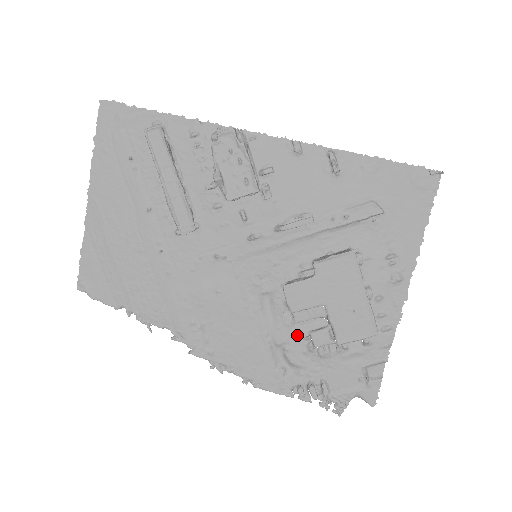
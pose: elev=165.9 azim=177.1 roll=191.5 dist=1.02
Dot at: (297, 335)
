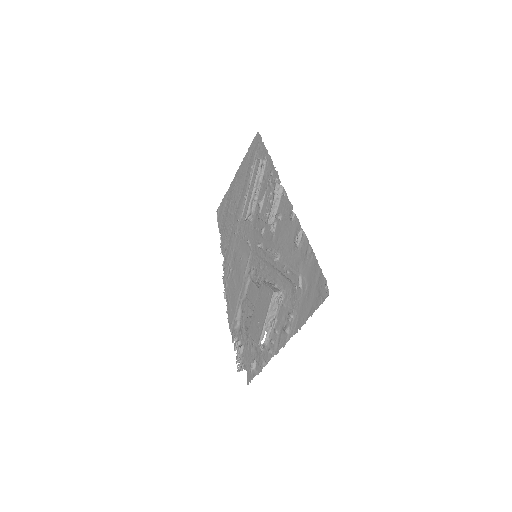
Dot at: (248, 312)
